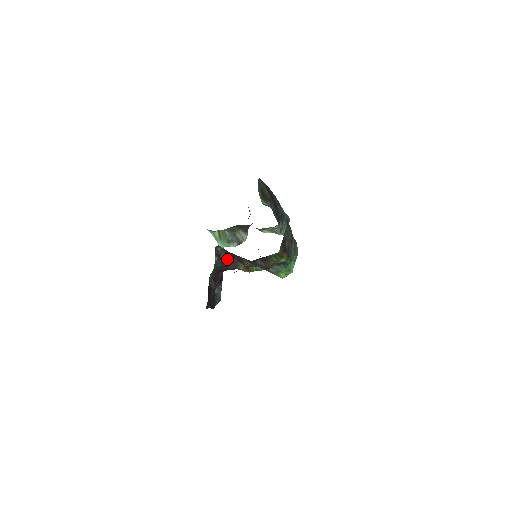
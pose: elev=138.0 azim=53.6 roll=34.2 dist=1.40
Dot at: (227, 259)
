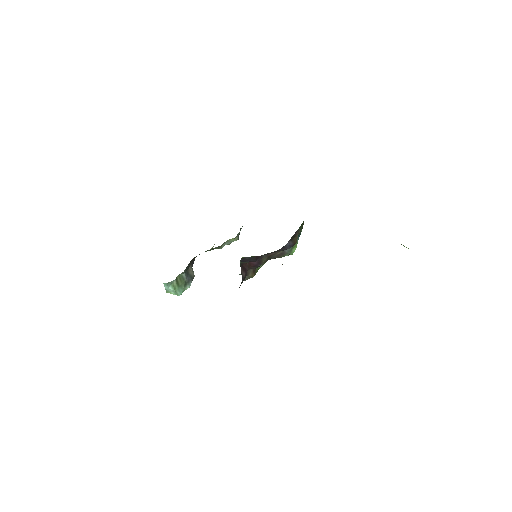
Dot at: (243, 272)
